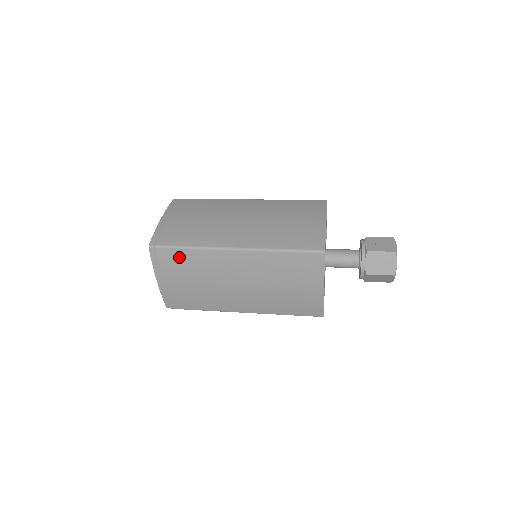
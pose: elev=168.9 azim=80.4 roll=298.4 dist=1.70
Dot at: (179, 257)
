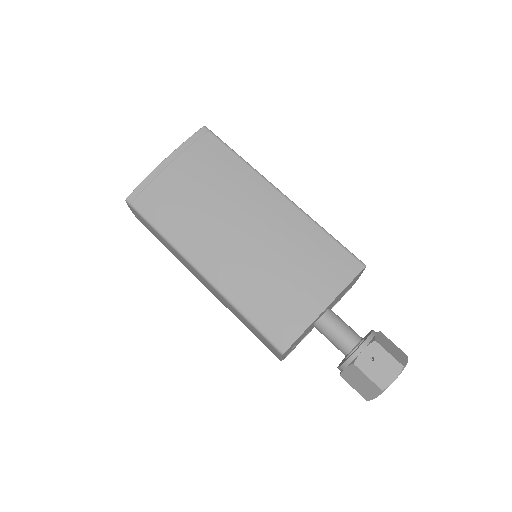
Dot at: (152, 230)
